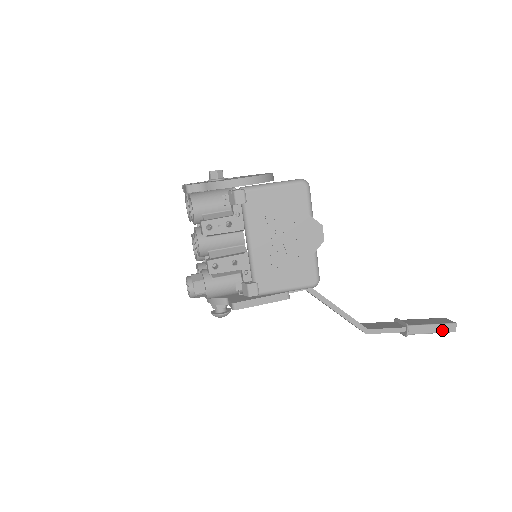
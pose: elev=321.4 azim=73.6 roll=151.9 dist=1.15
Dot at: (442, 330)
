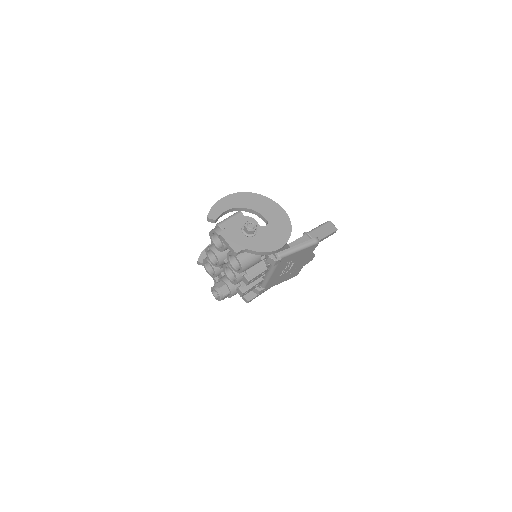
Dot at: occluded
